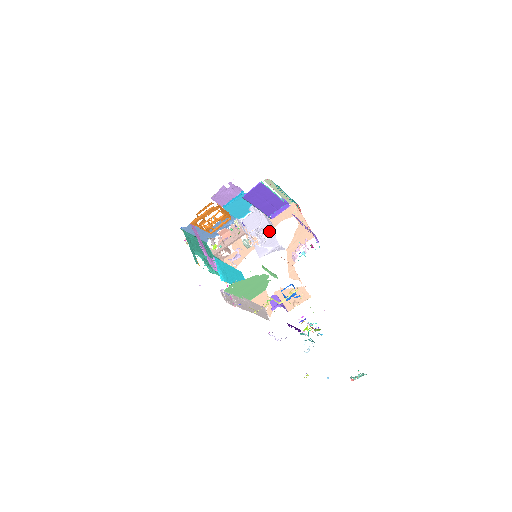
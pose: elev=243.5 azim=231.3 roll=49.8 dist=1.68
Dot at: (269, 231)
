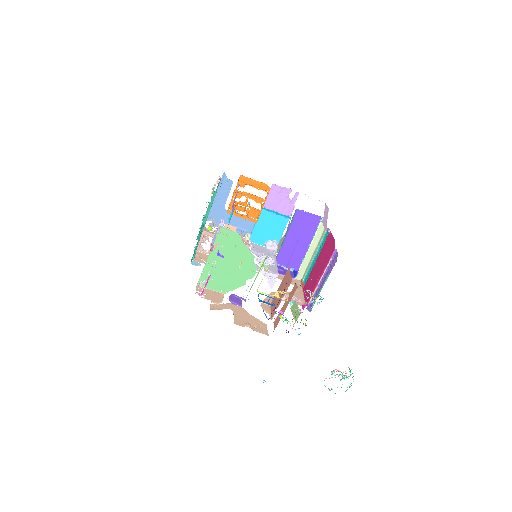
Dot at: (275, 263)
